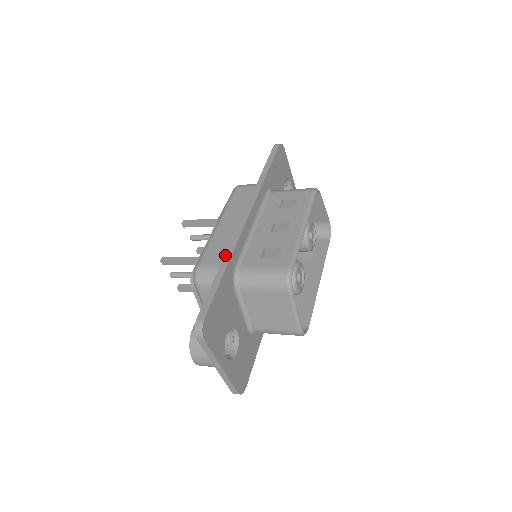
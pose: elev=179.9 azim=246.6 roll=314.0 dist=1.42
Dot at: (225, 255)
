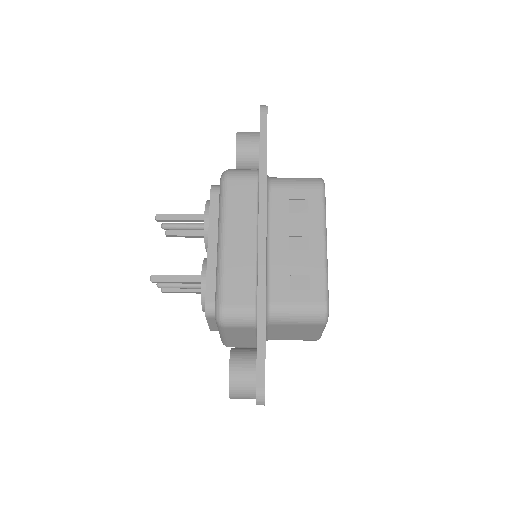
Dot at: (258, 299)
